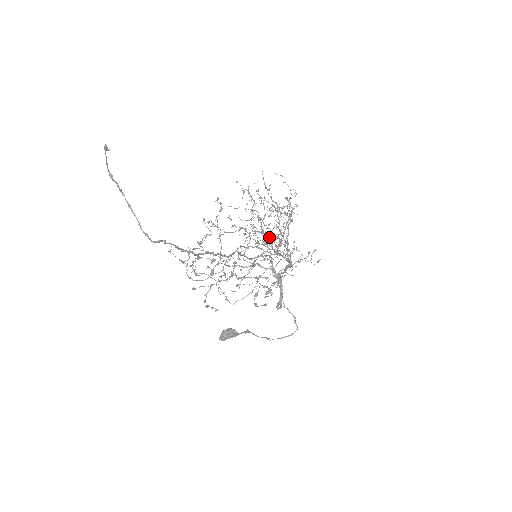
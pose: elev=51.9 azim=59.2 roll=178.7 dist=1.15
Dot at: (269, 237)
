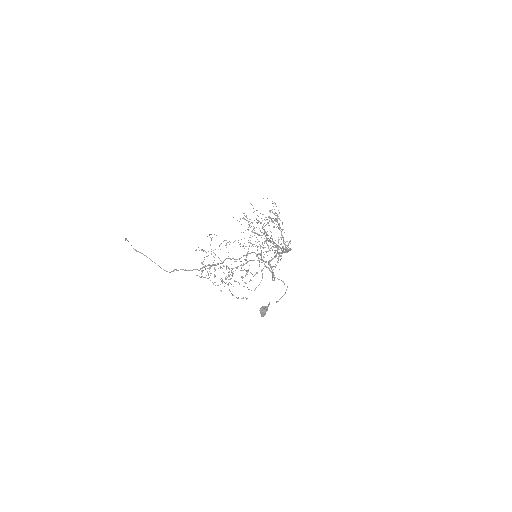
Dot at: (266, 241)
